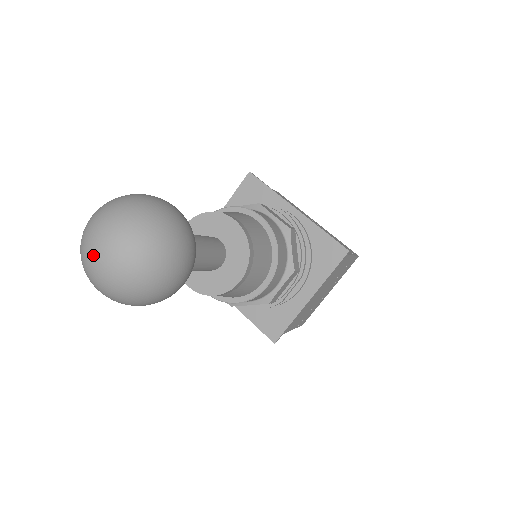
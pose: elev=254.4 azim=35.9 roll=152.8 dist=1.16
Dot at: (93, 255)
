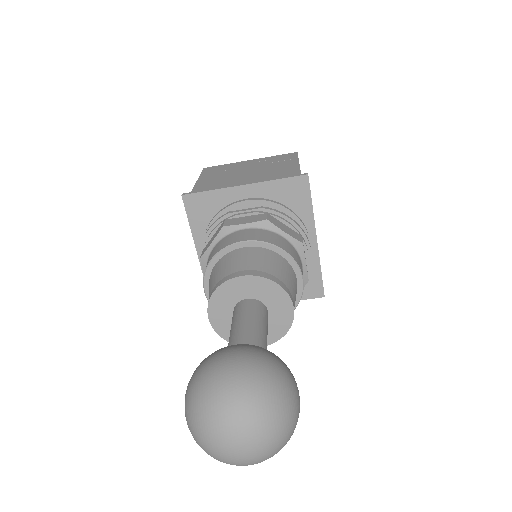
Dot at: (224, 448)
